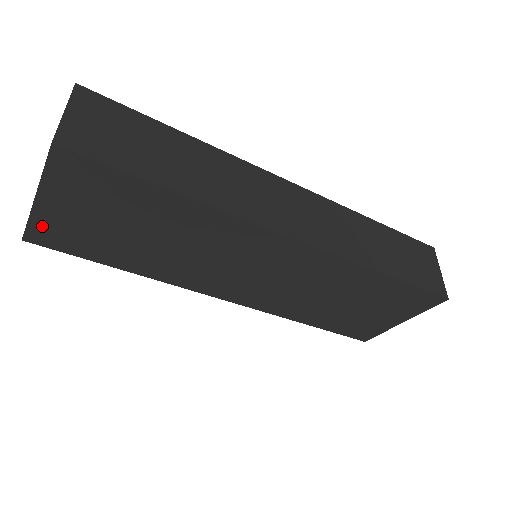
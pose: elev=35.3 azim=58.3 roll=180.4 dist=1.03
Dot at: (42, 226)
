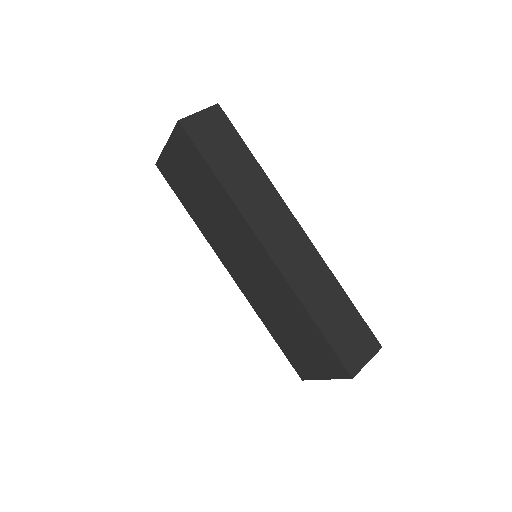
Dot at: (164, 162)
